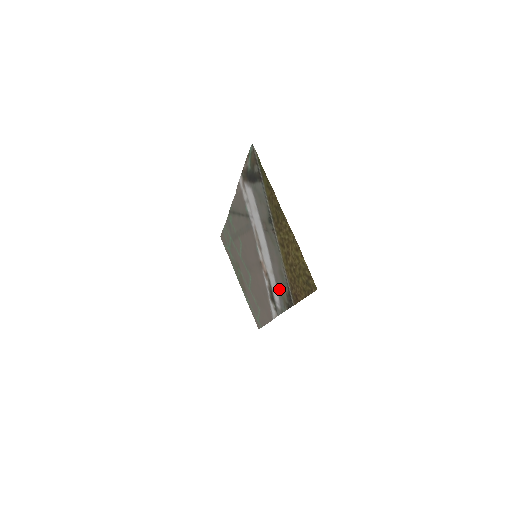
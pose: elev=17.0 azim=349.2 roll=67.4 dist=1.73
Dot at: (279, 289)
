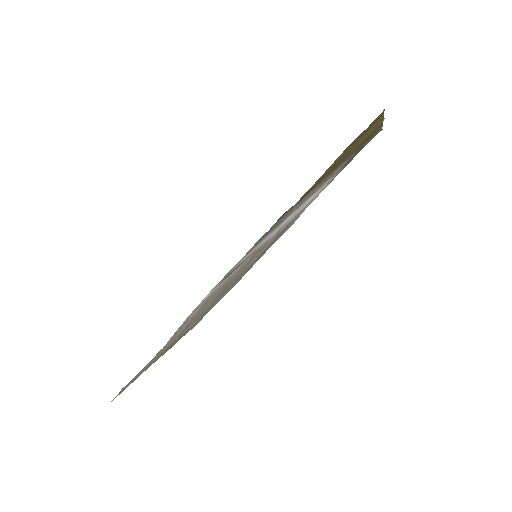
Dot at: (271, 231)
